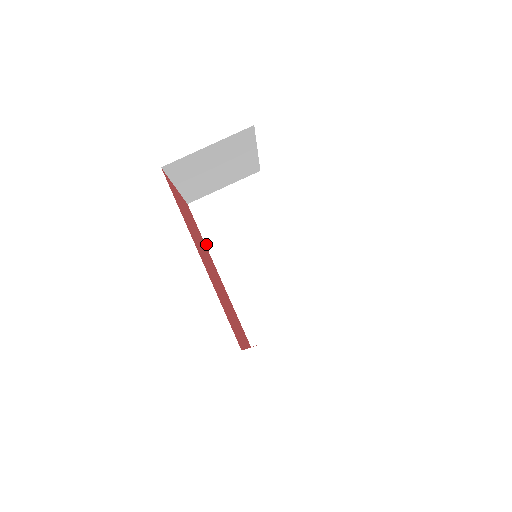
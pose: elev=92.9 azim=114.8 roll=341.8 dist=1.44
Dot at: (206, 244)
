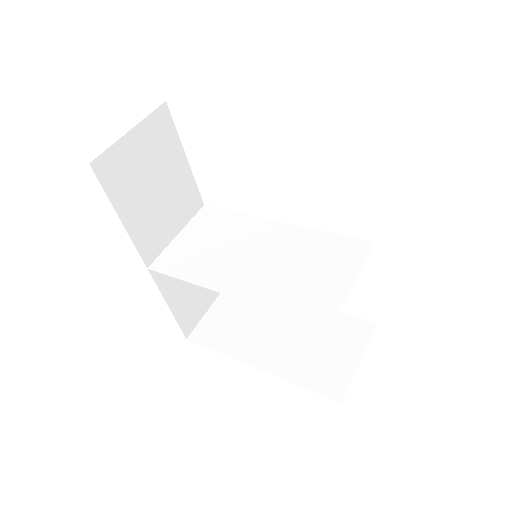
Dot at: (193, 283)
